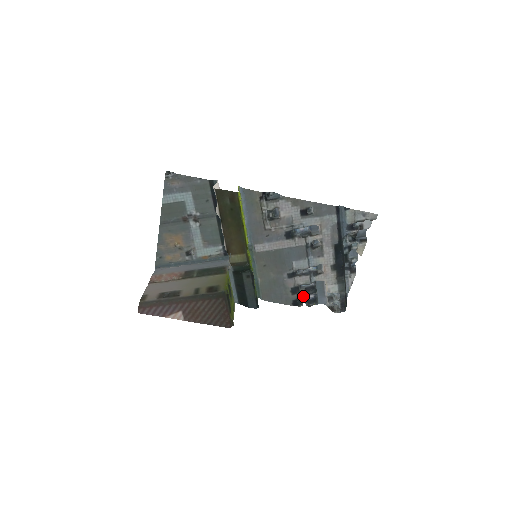
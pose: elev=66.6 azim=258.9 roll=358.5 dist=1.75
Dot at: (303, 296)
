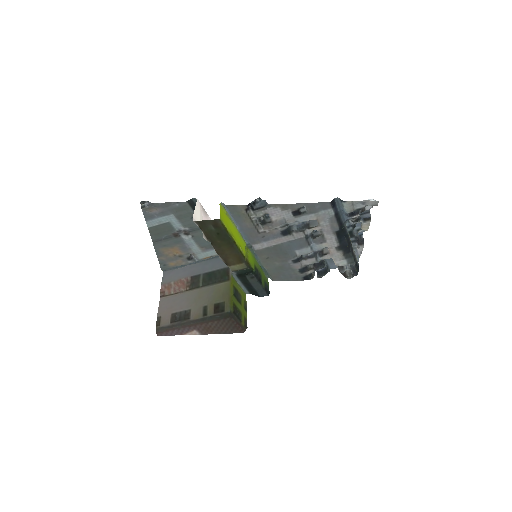
Dot at: (312, 272)
